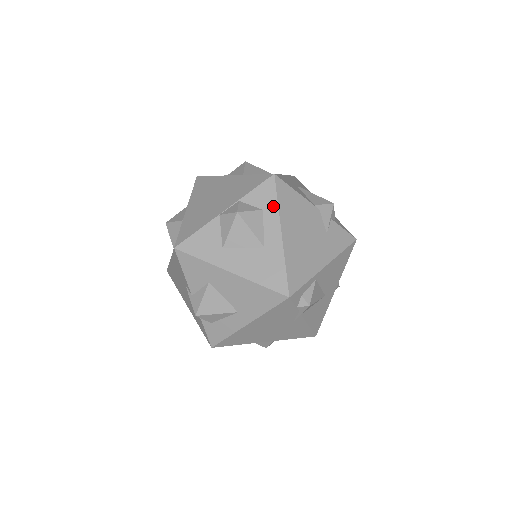
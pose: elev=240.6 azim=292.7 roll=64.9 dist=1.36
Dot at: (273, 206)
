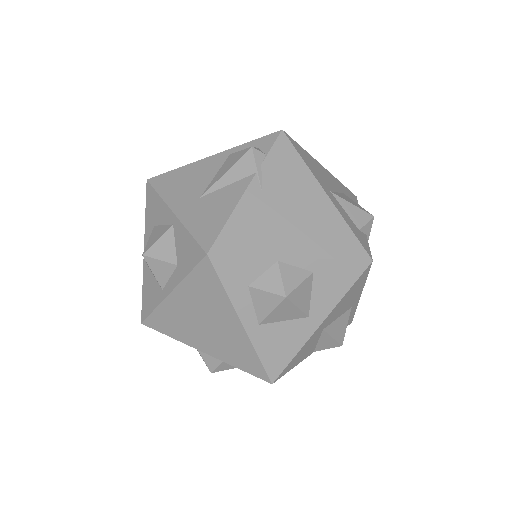
Dot at: occluded
